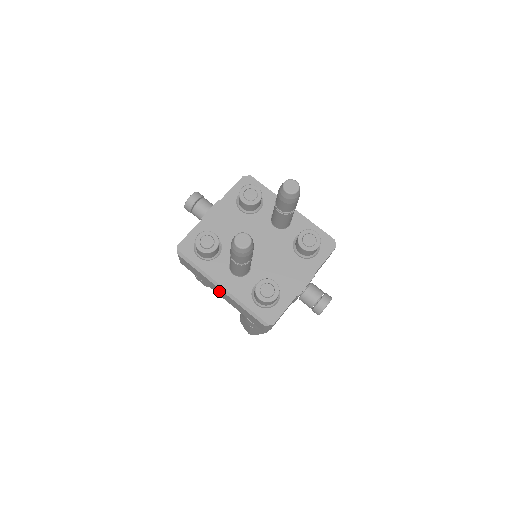
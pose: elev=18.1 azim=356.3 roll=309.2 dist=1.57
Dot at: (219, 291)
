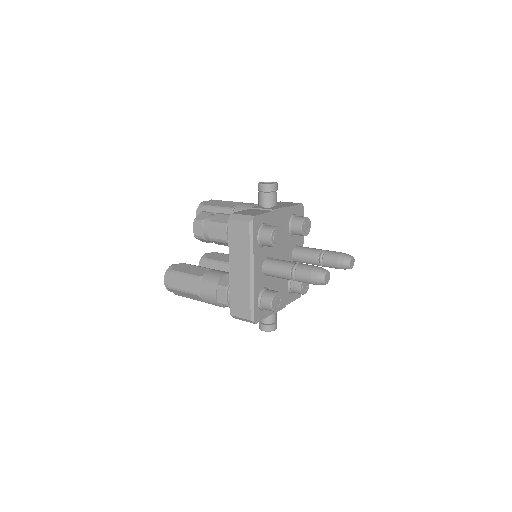
Dot at: (242, 269)
